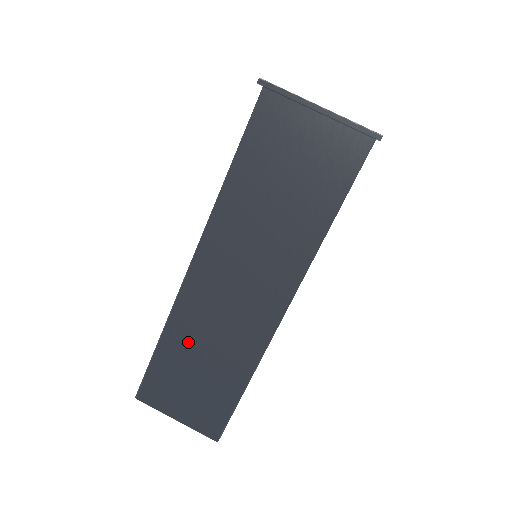
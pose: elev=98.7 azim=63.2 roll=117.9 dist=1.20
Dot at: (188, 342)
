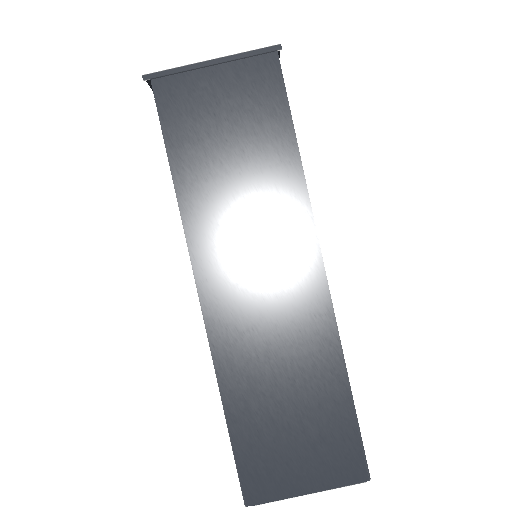
Dot at: (255, 384)
